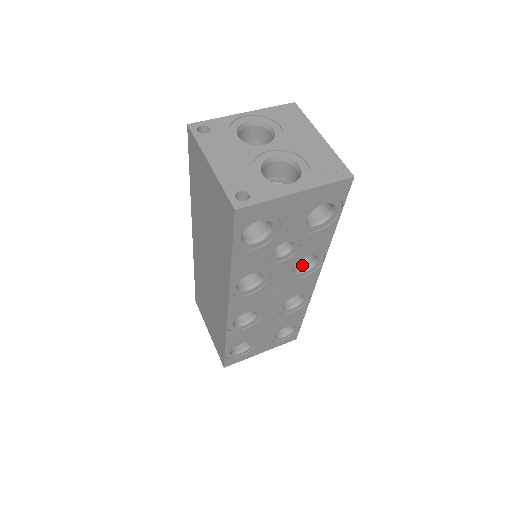
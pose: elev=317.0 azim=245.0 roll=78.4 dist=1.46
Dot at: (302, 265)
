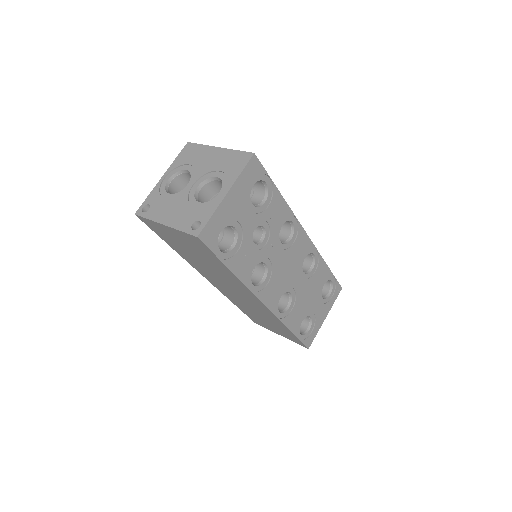
Dot at: (287, 235)
